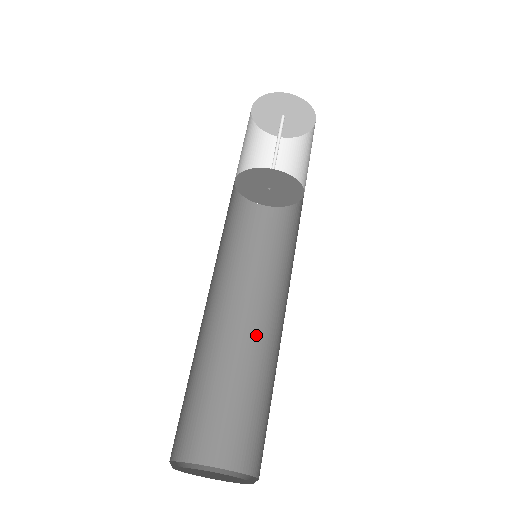
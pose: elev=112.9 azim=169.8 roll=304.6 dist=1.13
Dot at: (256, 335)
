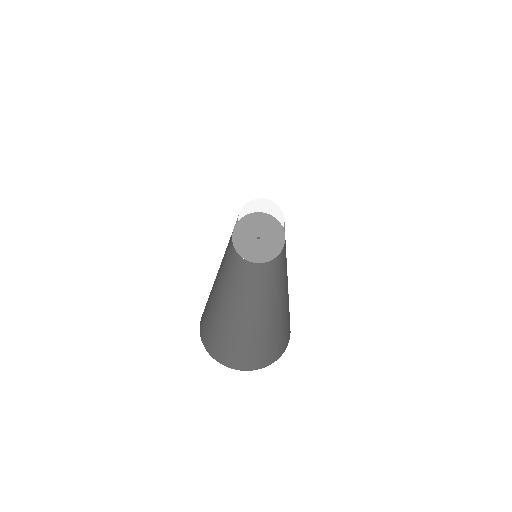
Dot at: (278, 298)
